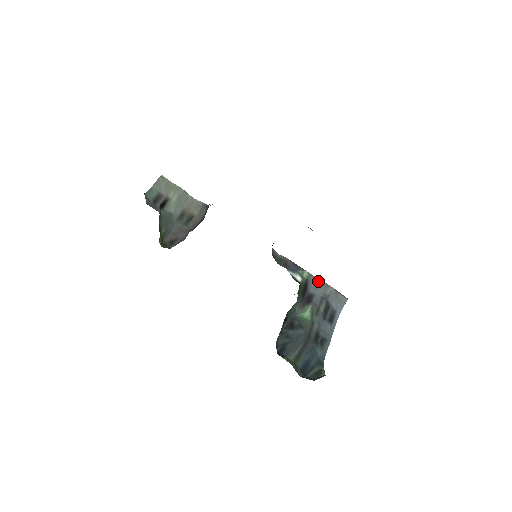
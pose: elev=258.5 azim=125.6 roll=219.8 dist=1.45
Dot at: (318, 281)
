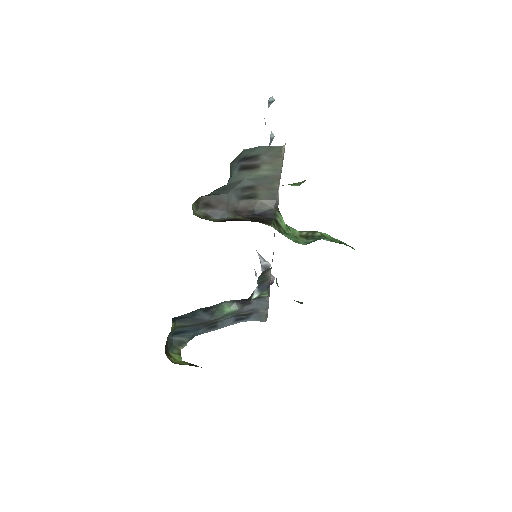
Dot at: (267, 301)
